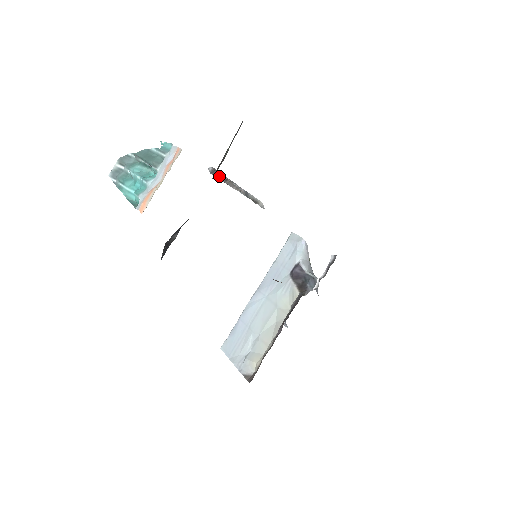
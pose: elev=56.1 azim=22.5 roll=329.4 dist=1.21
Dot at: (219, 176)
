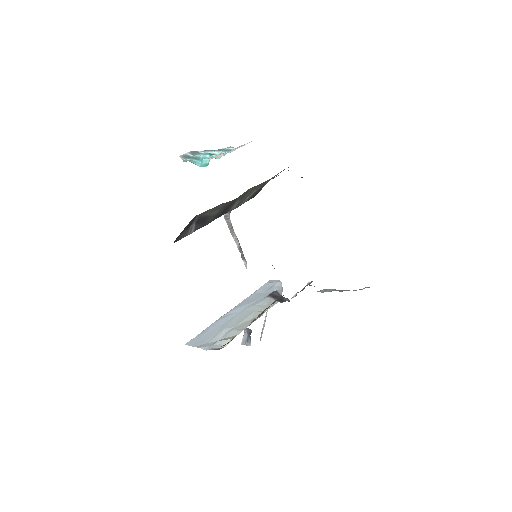
Dot at: (229, 222)
